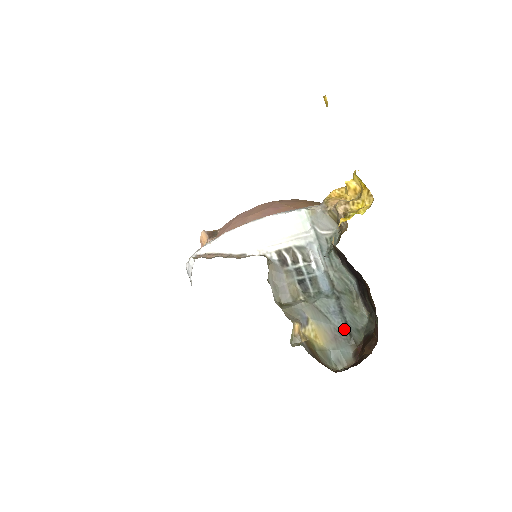
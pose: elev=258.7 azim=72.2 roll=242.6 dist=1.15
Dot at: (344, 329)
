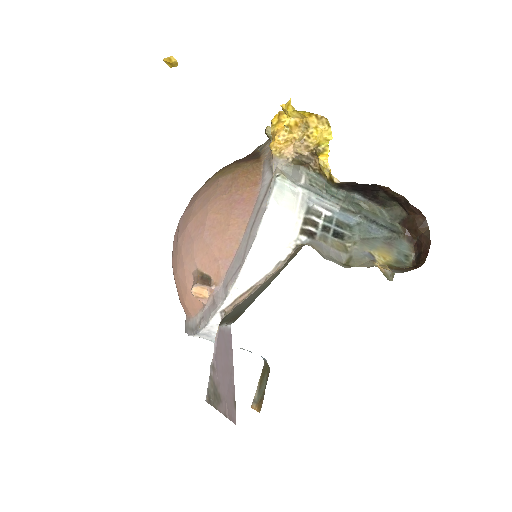
Dot at: (388, 233)
